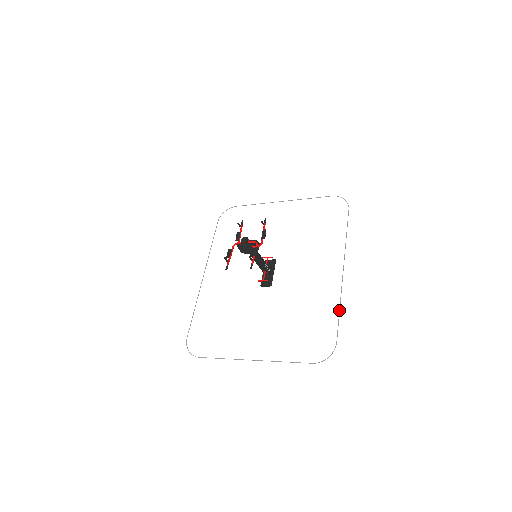
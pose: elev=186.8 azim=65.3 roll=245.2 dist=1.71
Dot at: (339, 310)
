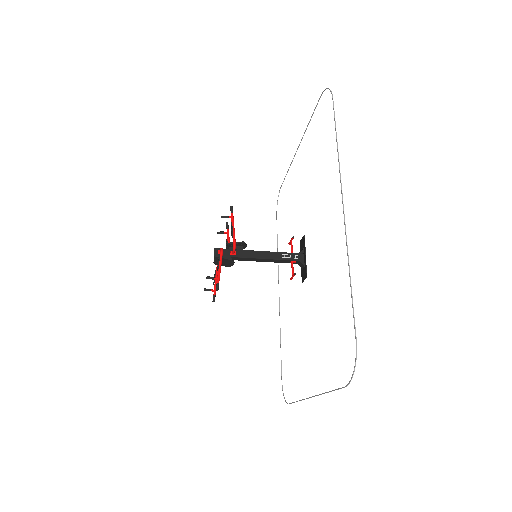
Dot at: occluded
